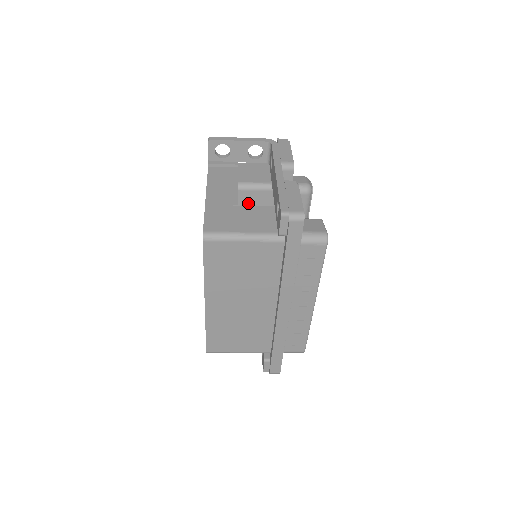
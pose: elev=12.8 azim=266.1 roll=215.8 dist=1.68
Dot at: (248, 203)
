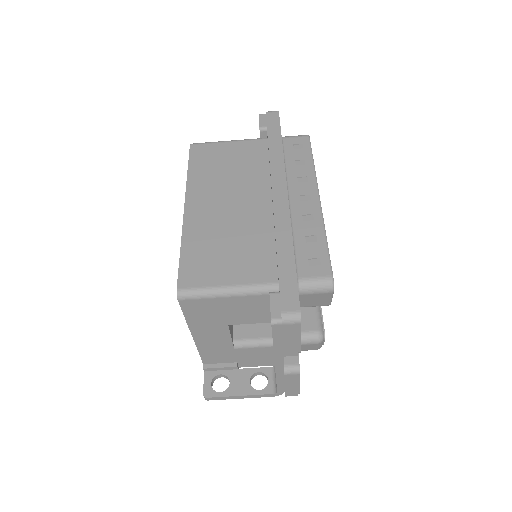
Dot at: occluded
